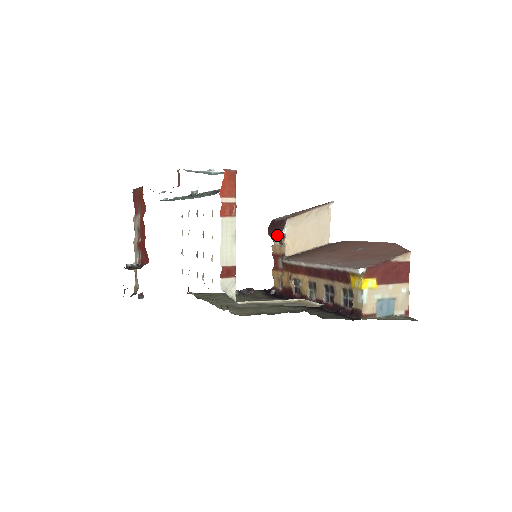
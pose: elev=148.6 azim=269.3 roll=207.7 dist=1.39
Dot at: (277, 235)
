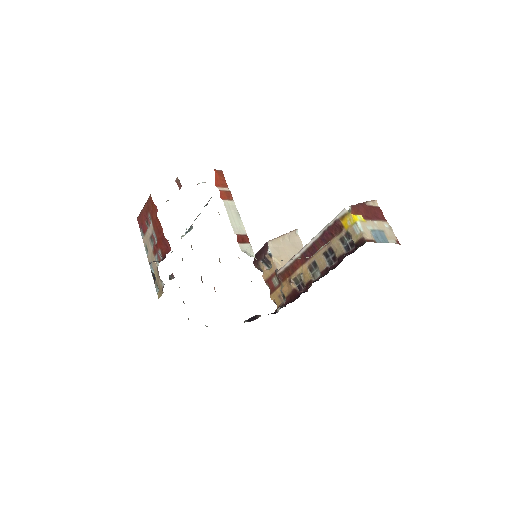
Dot at: (264, 259)
